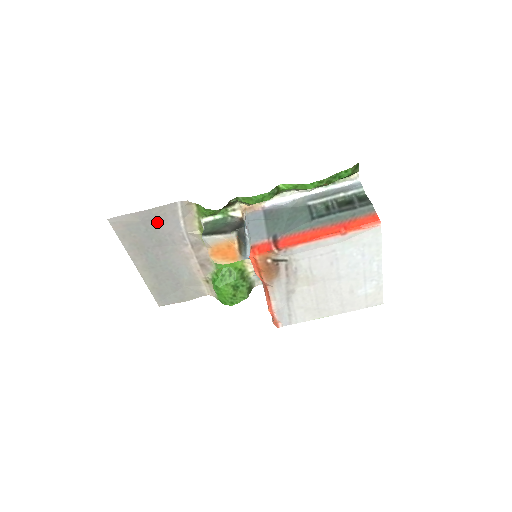
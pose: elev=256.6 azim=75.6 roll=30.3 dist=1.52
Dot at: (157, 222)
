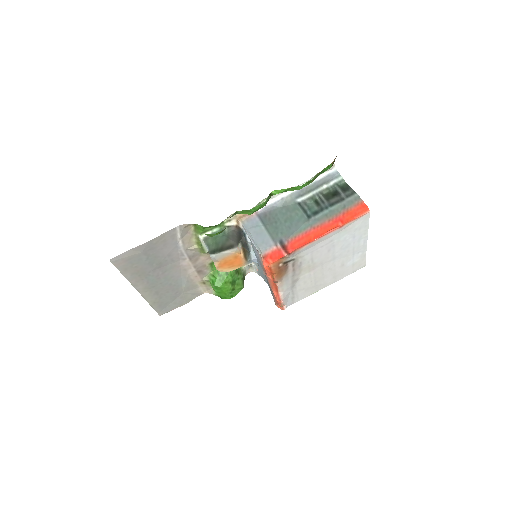
Dot at: (157, 249)
